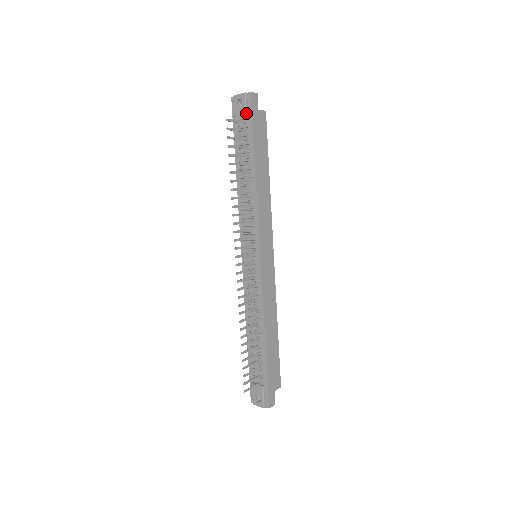
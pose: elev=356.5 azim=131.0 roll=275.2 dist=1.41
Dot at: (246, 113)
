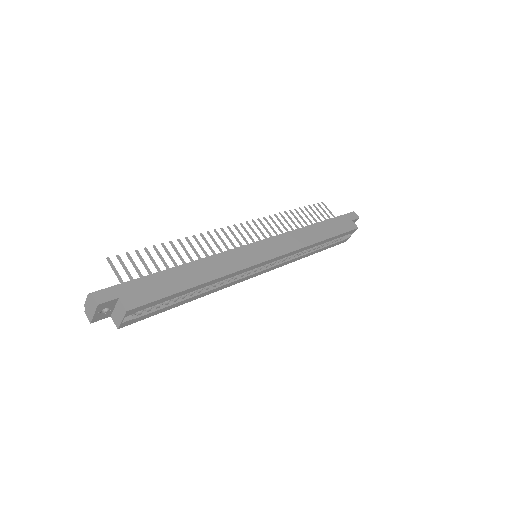
Dot at: occluded
